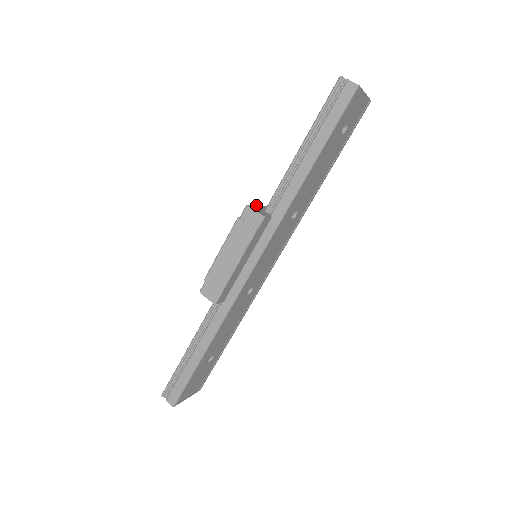
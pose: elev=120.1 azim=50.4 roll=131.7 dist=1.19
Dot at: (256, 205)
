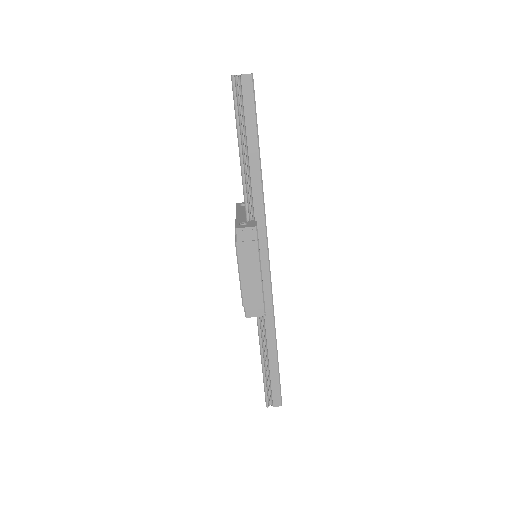
Dot at: (235, 222)
